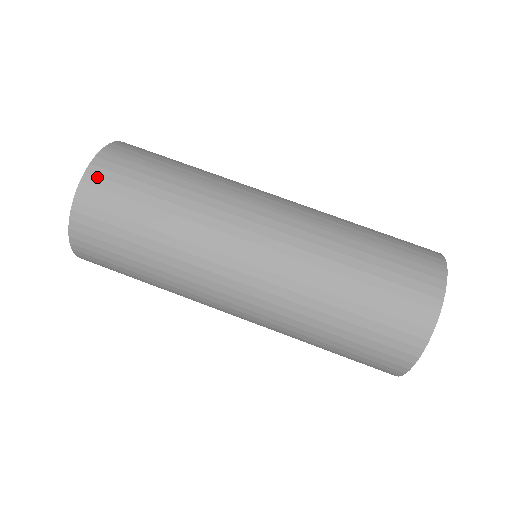
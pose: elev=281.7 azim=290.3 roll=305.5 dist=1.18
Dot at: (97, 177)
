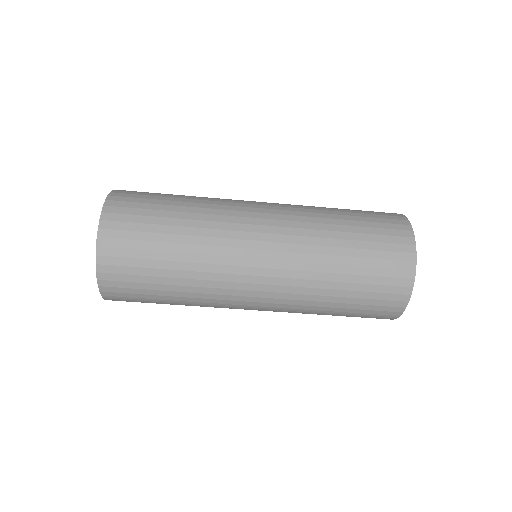
Dot at: occluded
